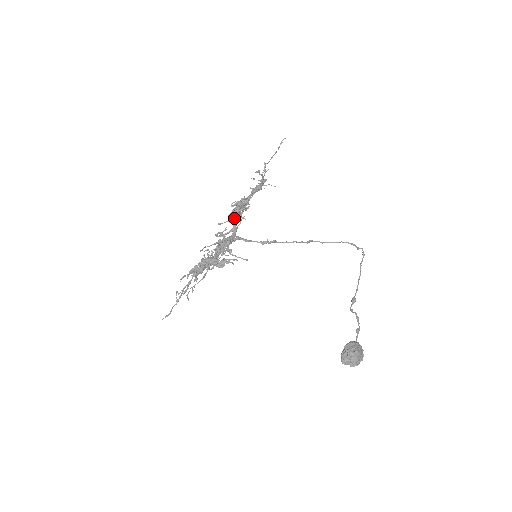
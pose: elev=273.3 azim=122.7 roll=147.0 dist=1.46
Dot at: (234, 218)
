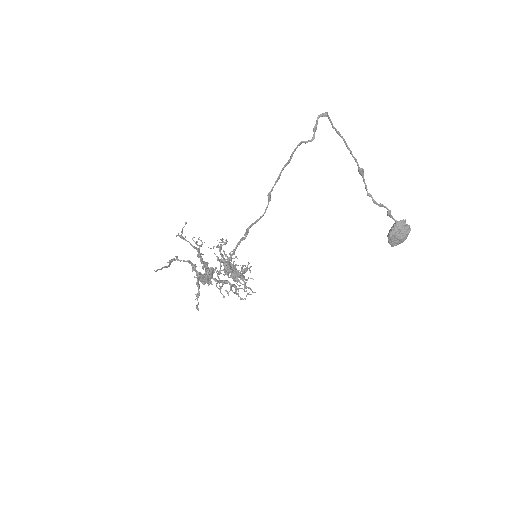
Dot at: (213, 273)
